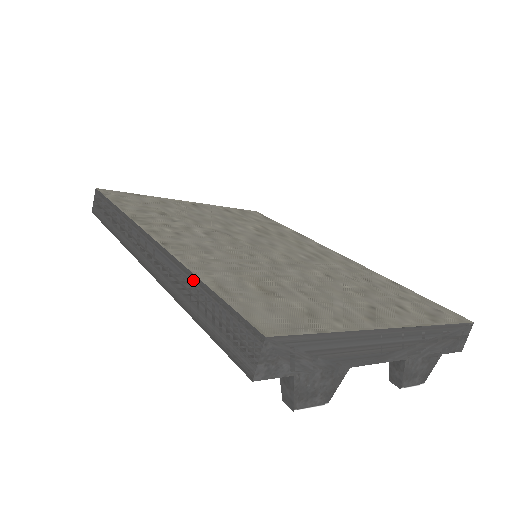
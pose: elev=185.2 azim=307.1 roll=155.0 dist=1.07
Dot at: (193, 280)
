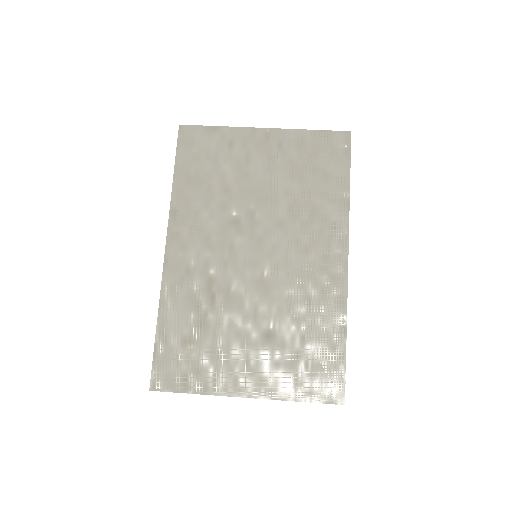
Dot at: (158, 316)
